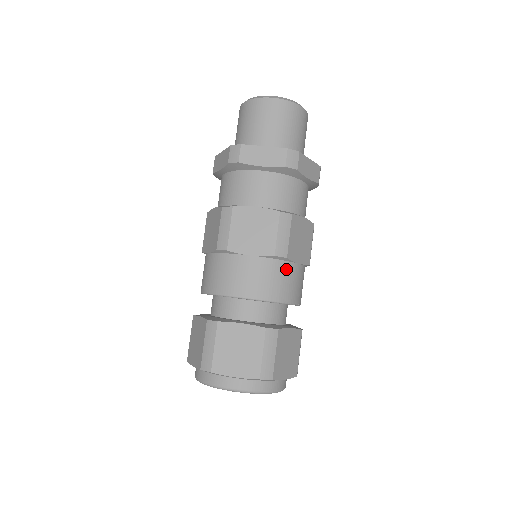
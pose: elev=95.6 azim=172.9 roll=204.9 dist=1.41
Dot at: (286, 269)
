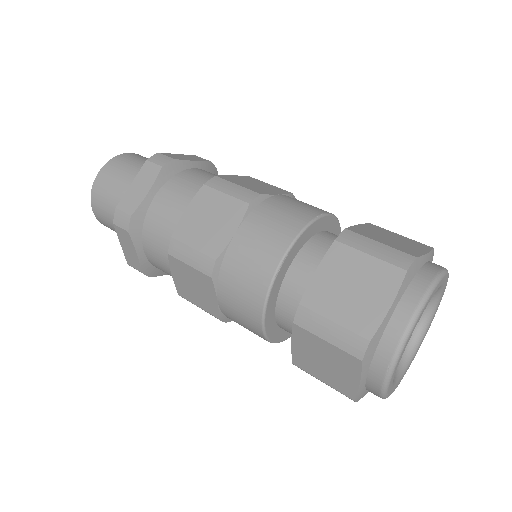
Dot at: (275, 203)
